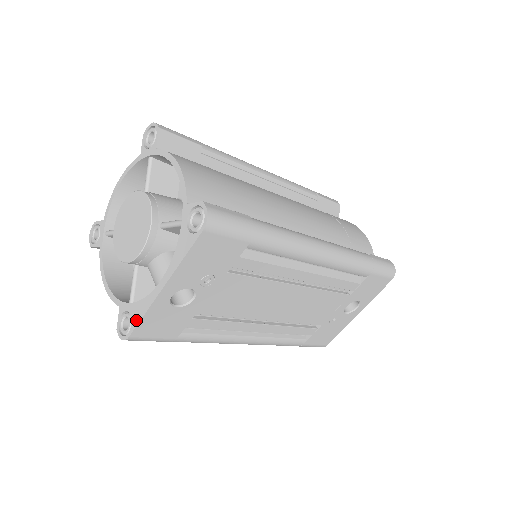
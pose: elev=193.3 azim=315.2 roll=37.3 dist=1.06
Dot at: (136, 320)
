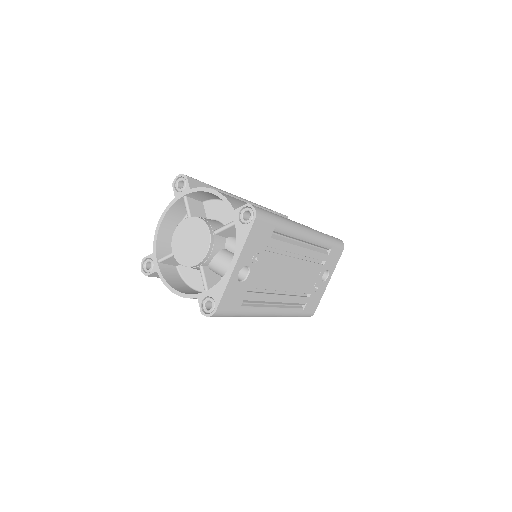
Dot at: (218, 297)
